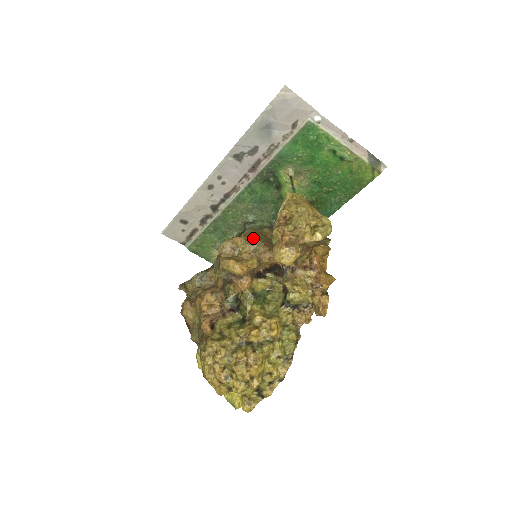
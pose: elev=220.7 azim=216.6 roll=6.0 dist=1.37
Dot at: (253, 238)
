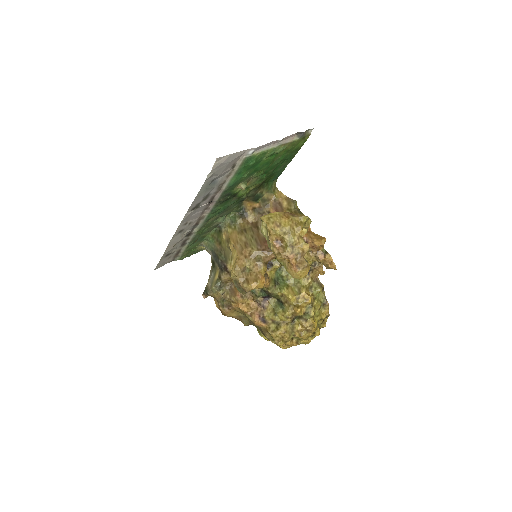
Dot at: (248, 250)
